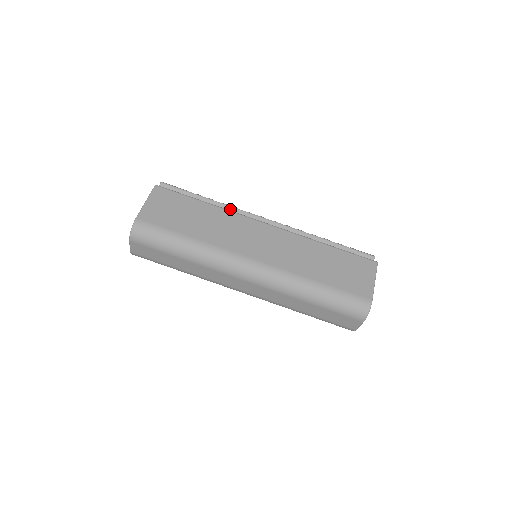
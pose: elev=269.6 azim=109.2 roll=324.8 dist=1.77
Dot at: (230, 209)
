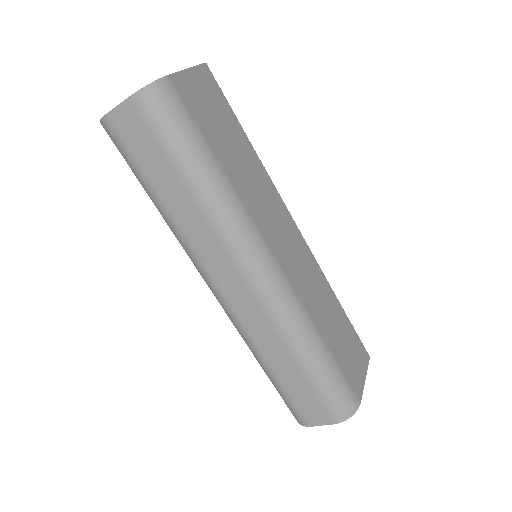
Dot at: occluded
